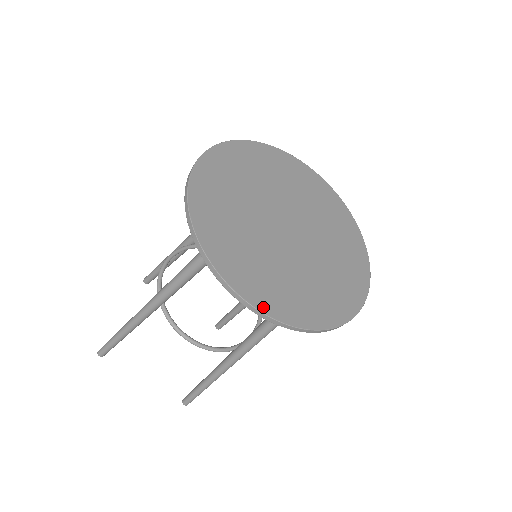
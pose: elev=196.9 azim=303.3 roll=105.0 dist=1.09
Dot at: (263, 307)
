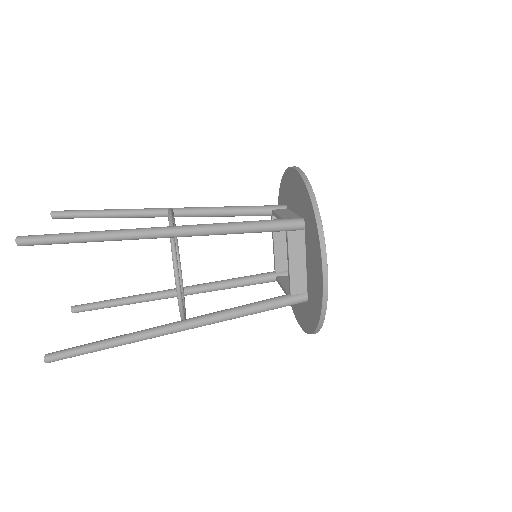
Dot at: (327, 279)
